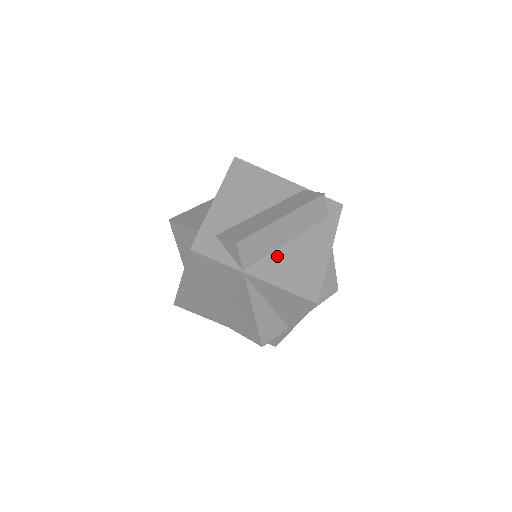
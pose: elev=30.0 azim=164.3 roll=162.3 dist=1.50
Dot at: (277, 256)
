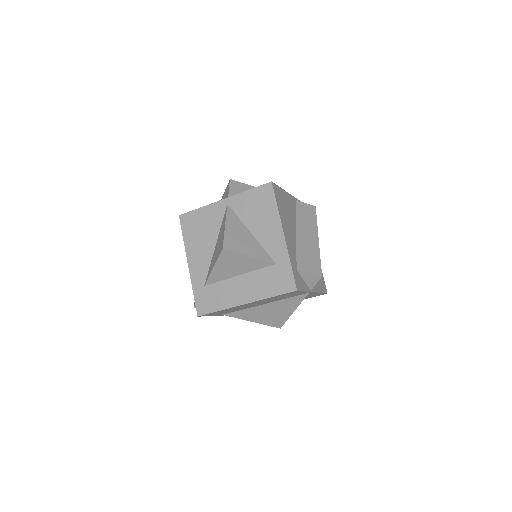
Dot at: occluded
